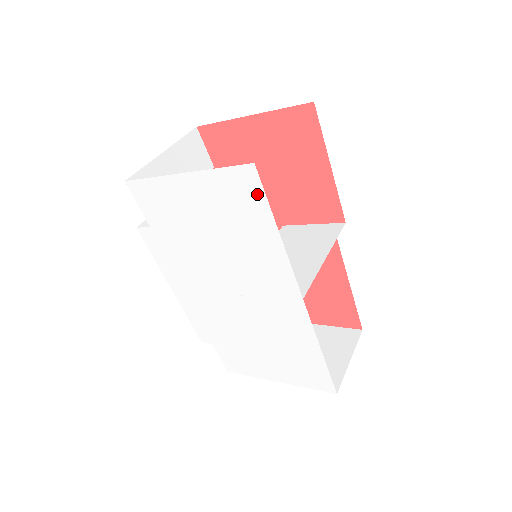
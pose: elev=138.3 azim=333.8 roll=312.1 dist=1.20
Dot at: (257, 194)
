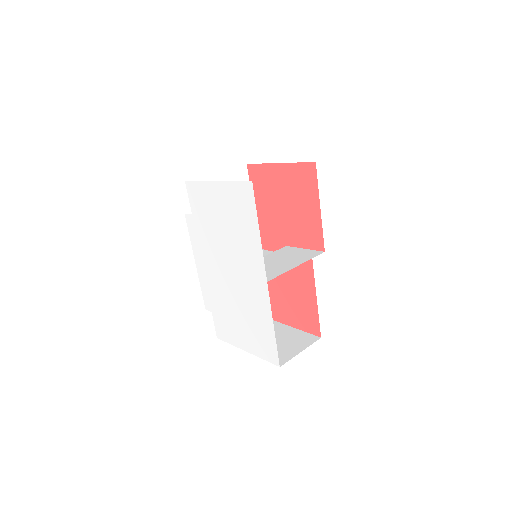
Dot at: (251, 202)
